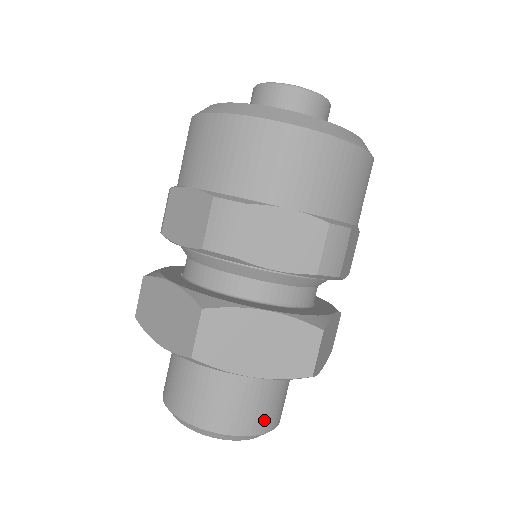
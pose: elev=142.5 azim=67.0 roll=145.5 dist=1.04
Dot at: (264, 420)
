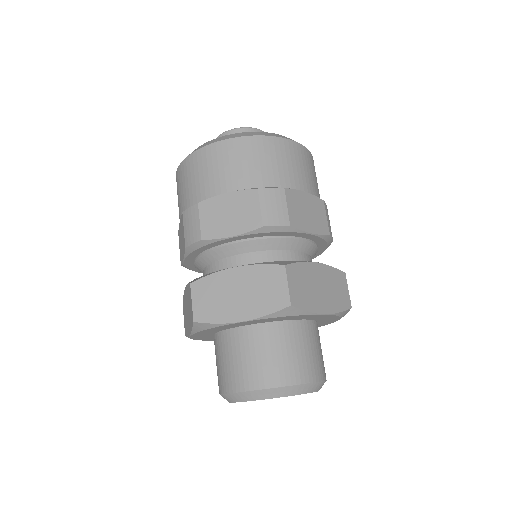
Dot at: (324, 368)
